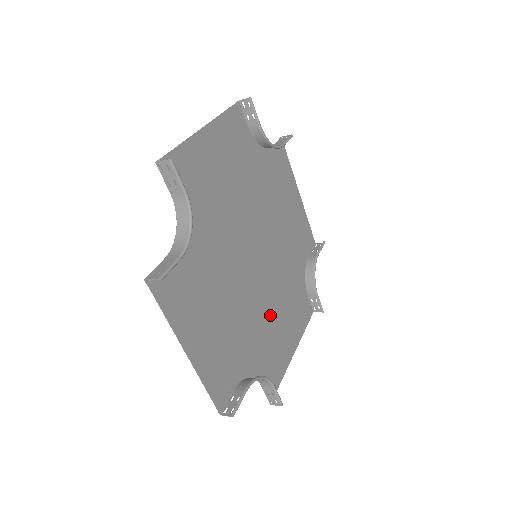
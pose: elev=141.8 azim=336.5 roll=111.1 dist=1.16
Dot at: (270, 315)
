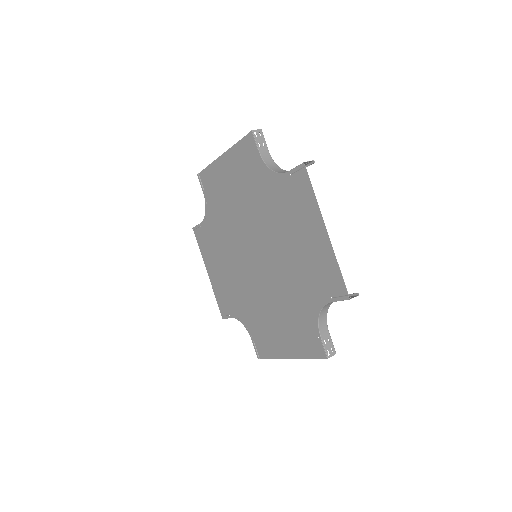
Dot at: (233, 275)
